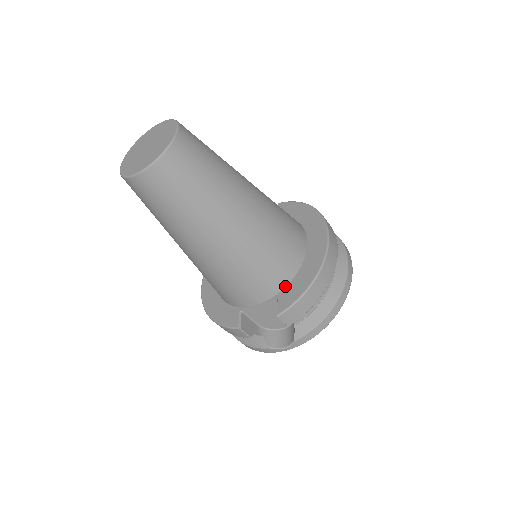
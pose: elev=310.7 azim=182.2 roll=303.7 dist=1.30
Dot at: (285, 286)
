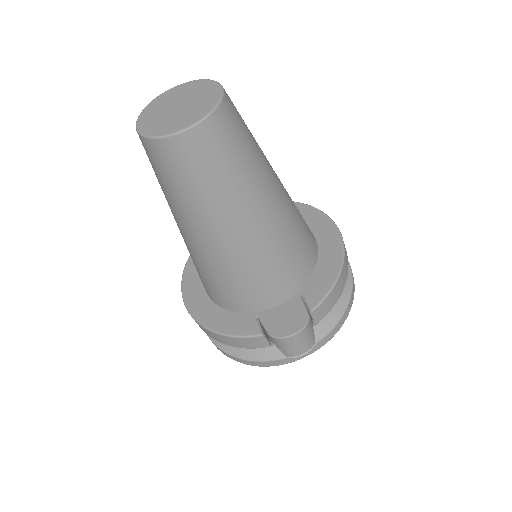
Dot at: (307, 280)
